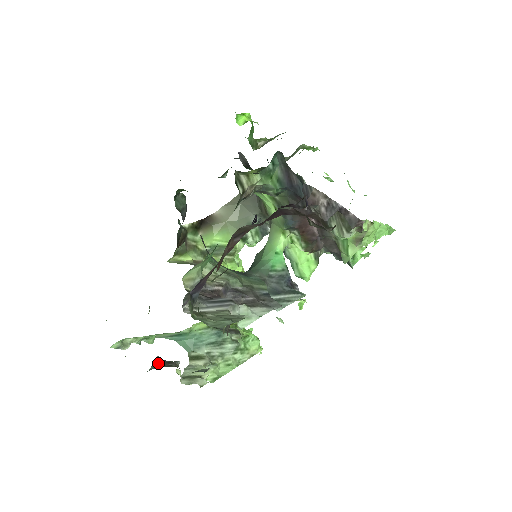
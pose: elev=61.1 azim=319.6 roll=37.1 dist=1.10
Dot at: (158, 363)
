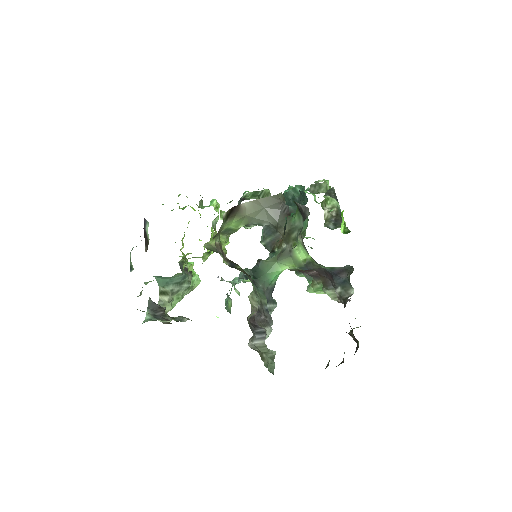
Dot at: (152, 306)
